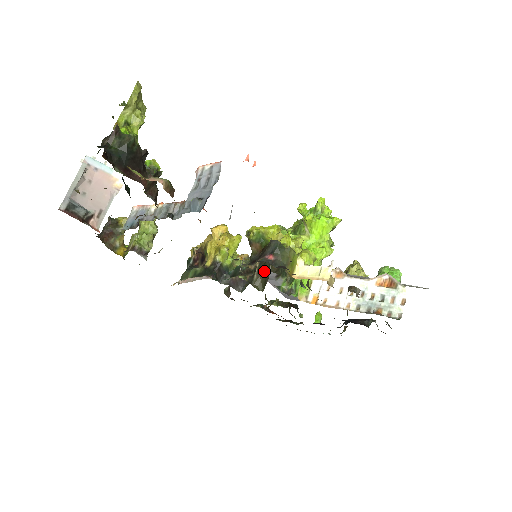
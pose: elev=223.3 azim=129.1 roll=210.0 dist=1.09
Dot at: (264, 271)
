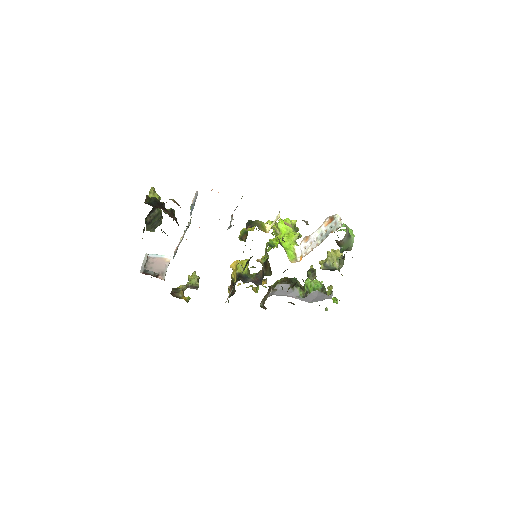
Dot at: (267, 265)
